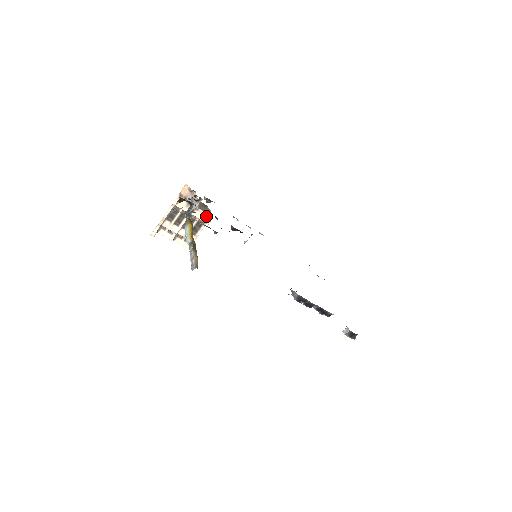
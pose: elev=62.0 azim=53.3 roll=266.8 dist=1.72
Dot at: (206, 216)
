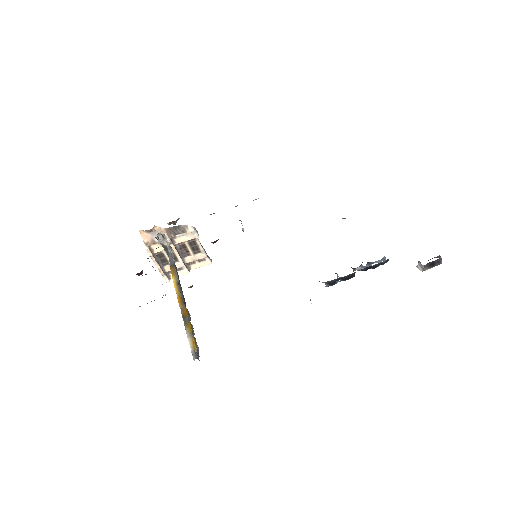
Dot at: (188, 234)
